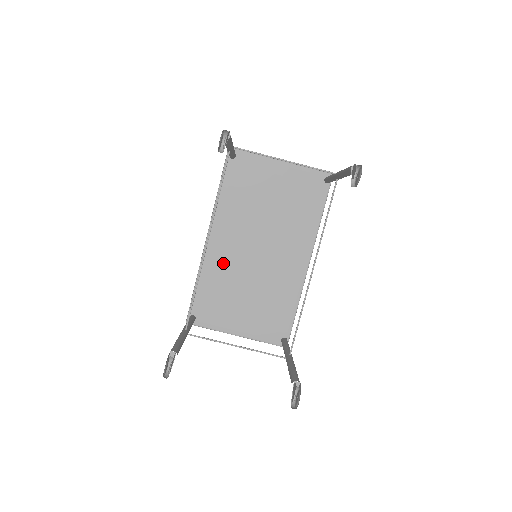
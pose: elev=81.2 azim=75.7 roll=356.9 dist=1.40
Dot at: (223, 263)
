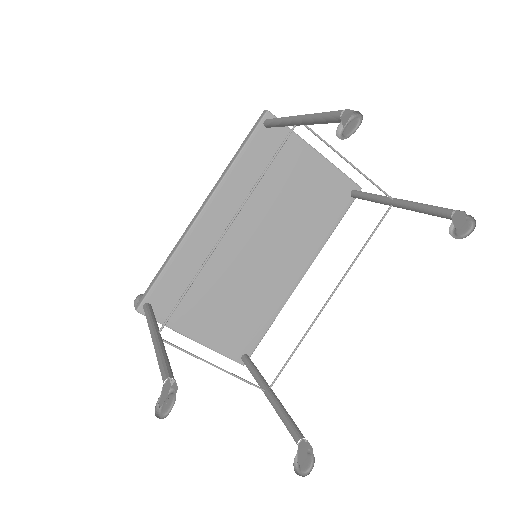
Dot at: (209, 250)
